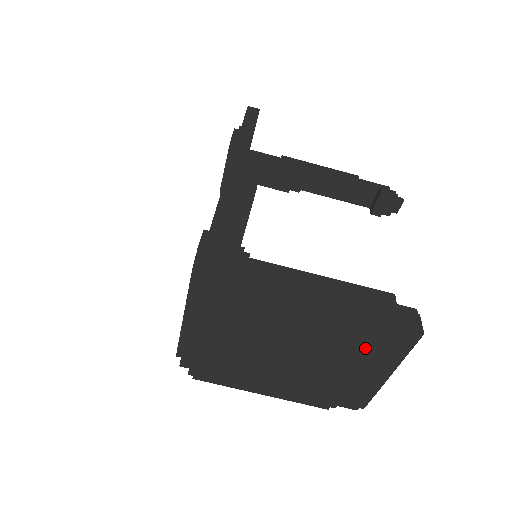
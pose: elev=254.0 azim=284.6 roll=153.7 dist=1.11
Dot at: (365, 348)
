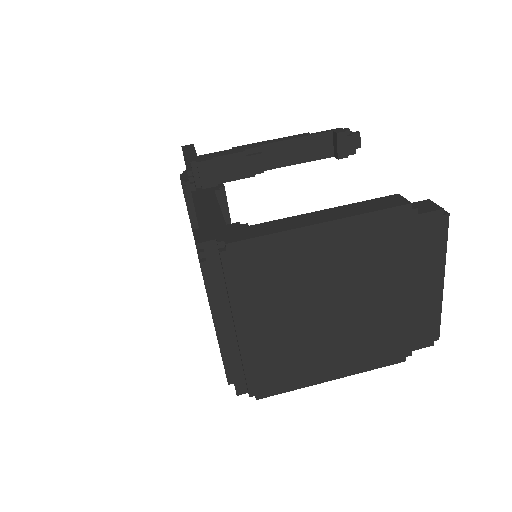
Dot at: (404, 262)
